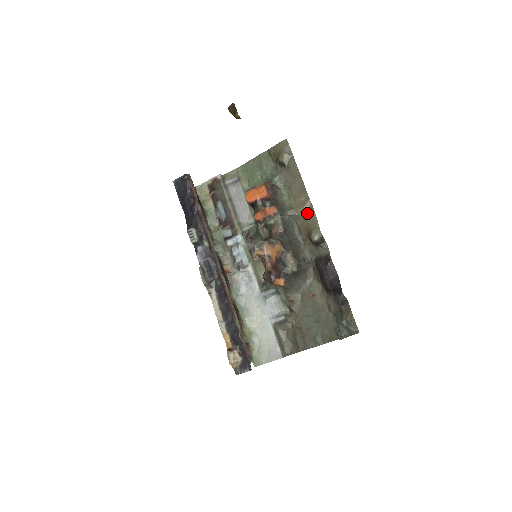
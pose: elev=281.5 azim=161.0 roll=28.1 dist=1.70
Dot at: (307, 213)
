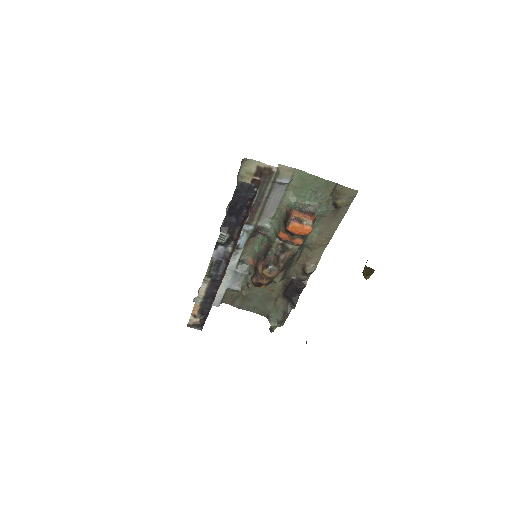
Dot at: (318, 249)
